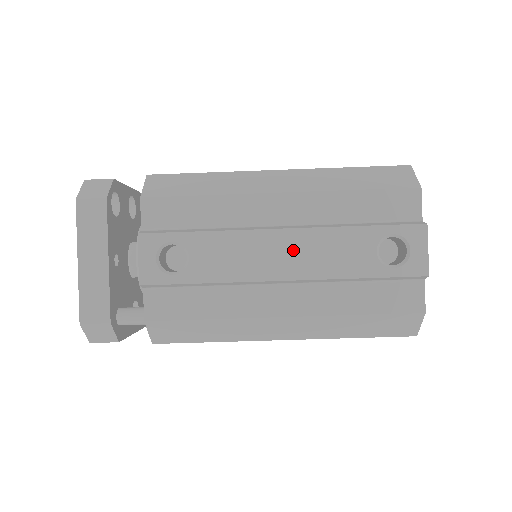
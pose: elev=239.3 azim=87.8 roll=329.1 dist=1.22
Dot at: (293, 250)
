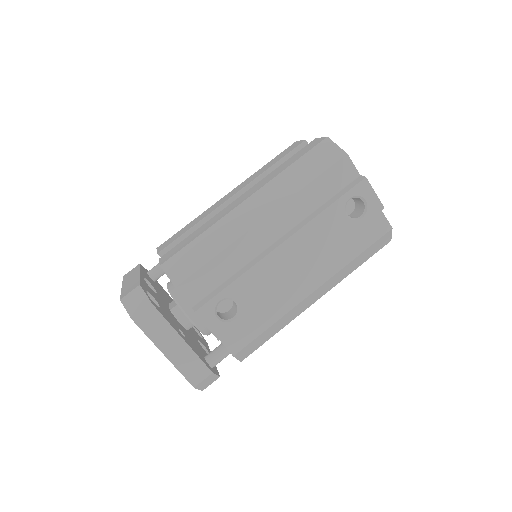
Dot at: (297, 251)
